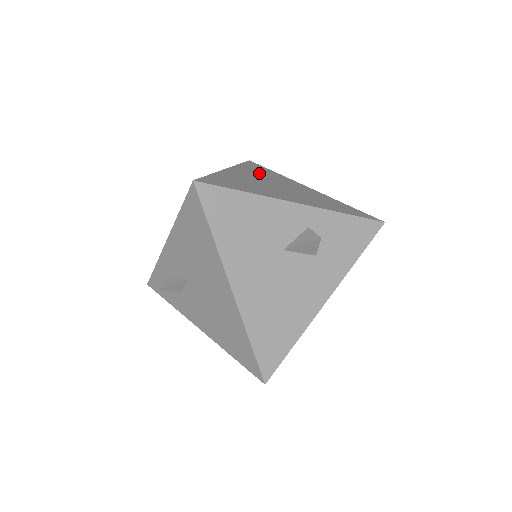
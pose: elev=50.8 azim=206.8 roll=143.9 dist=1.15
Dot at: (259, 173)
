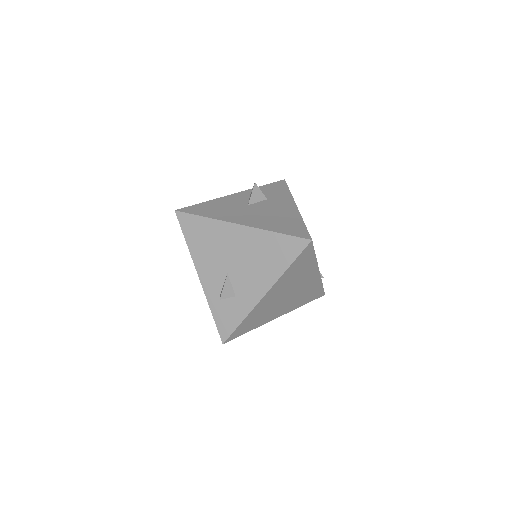
Dot at: occluded
